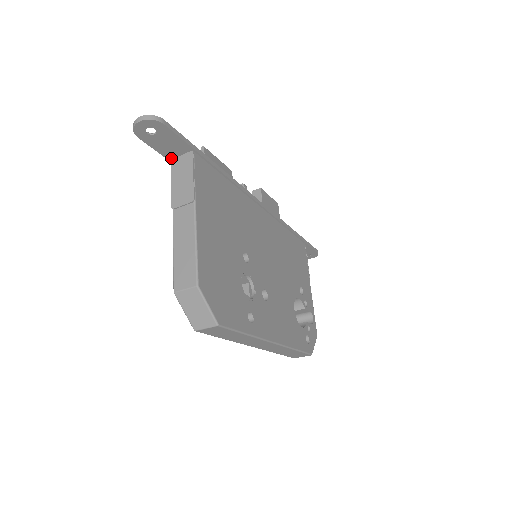
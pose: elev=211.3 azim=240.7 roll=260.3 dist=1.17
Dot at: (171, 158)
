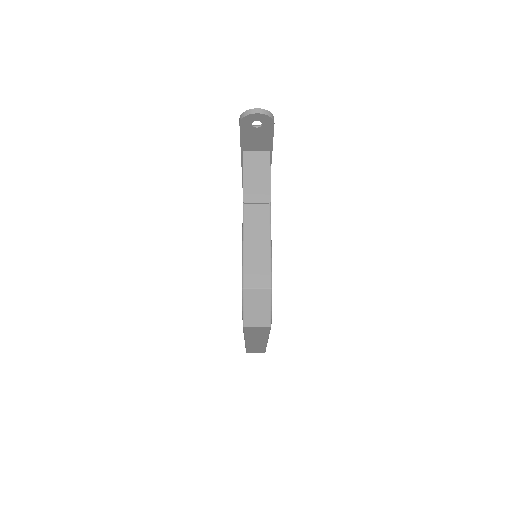
Dot at: (245, 150)
